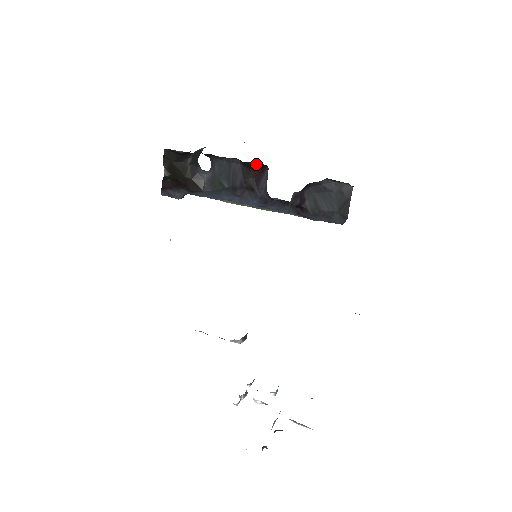
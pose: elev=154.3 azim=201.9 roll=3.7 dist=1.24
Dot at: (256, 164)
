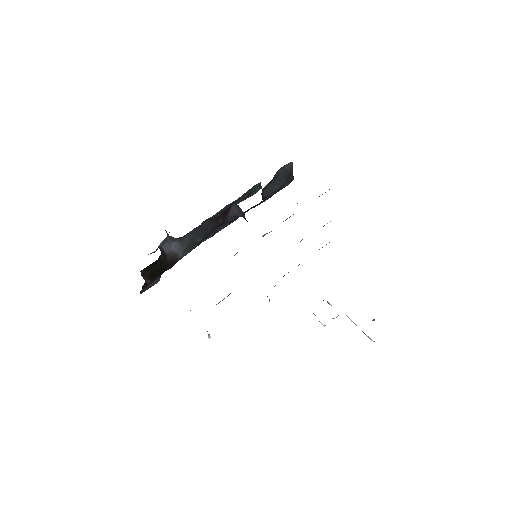
Dot at: occluded
